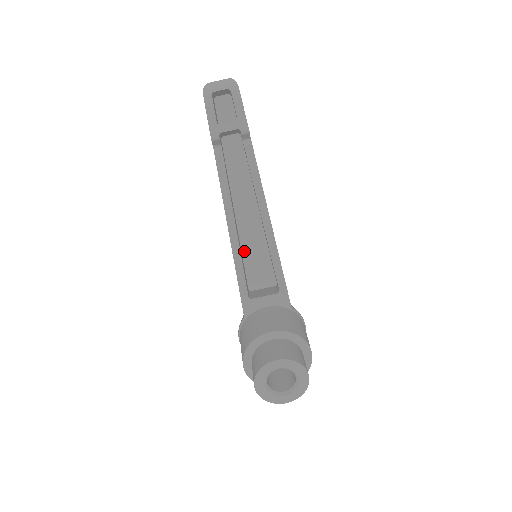
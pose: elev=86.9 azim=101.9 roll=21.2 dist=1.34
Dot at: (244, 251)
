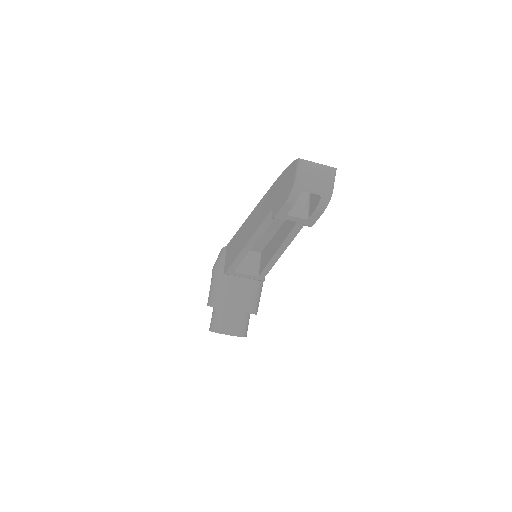
Dot at: occluded
